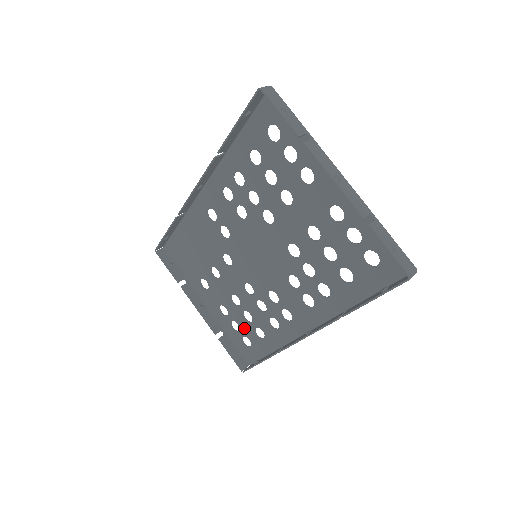
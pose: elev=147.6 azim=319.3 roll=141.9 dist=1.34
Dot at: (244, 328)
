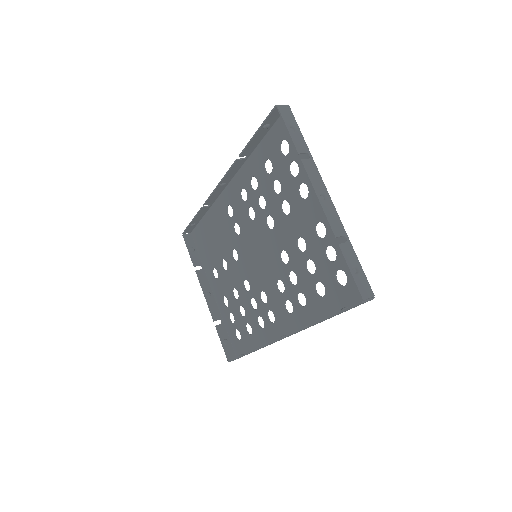
Dot at: (238, 321)
